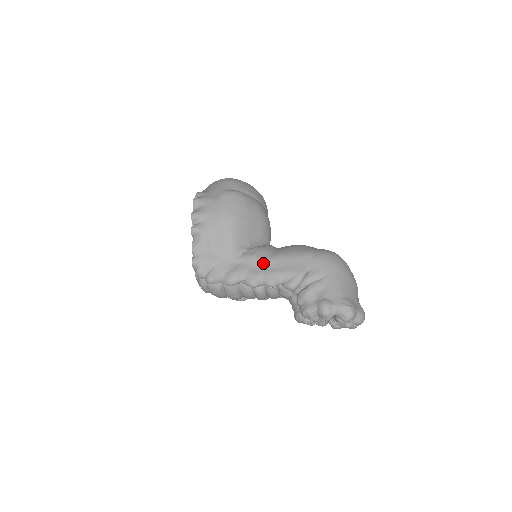
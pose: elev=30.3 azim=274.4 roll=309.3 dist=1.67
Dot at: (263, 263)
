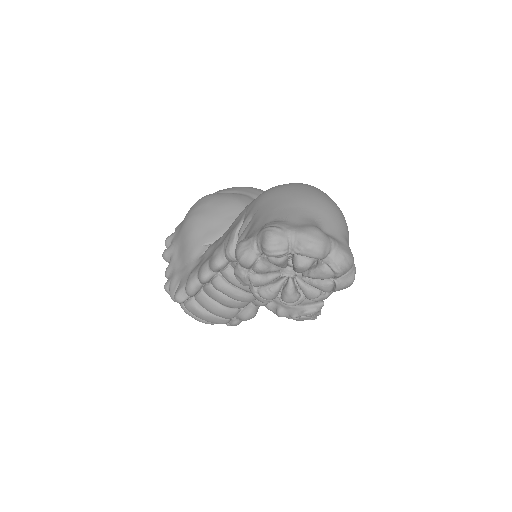
Dot at: (214, 247)
